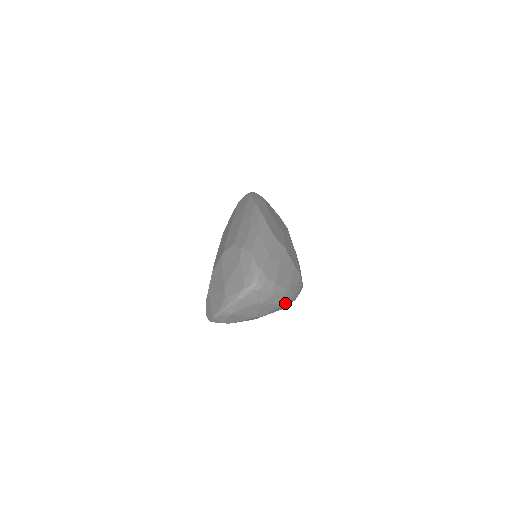
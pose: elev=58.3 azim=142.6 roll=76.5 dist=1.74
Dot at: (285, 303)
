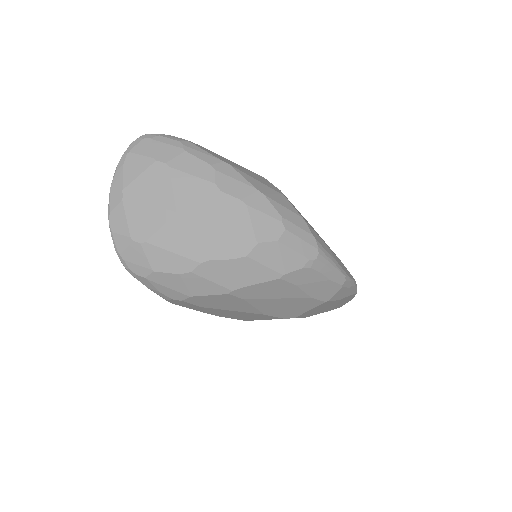
Dot at: (236, 197)
